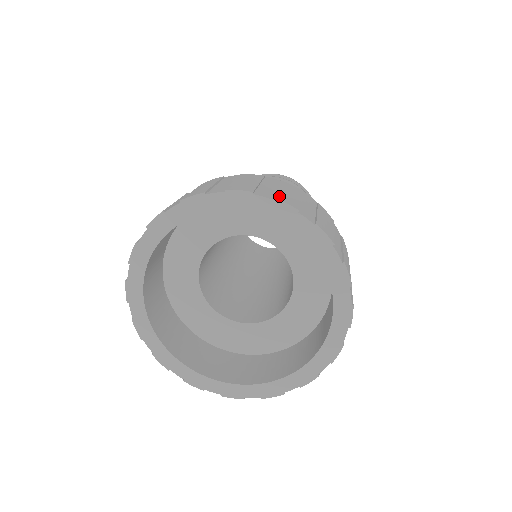
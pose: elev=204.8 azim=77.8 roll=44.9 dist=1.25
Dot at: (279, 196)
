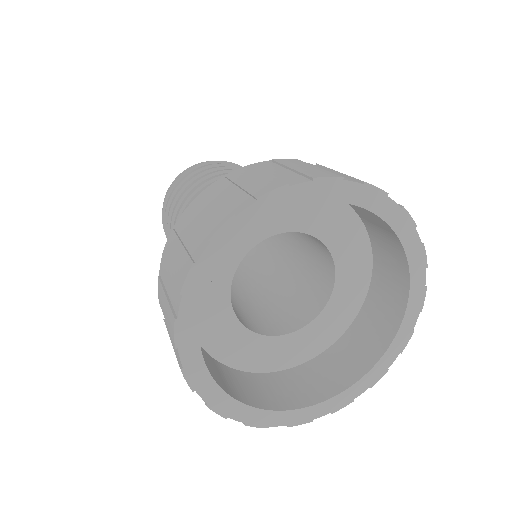
Dot at: occluded
